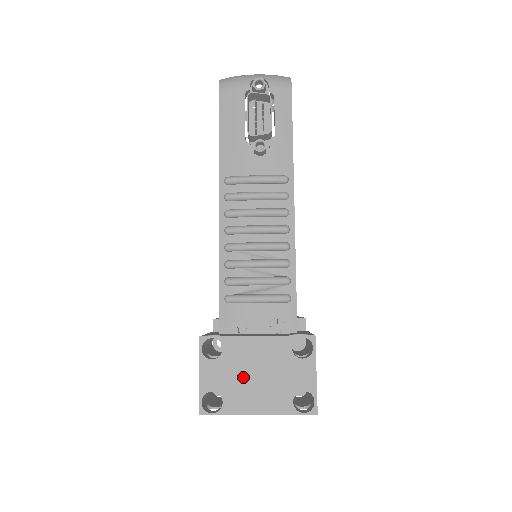
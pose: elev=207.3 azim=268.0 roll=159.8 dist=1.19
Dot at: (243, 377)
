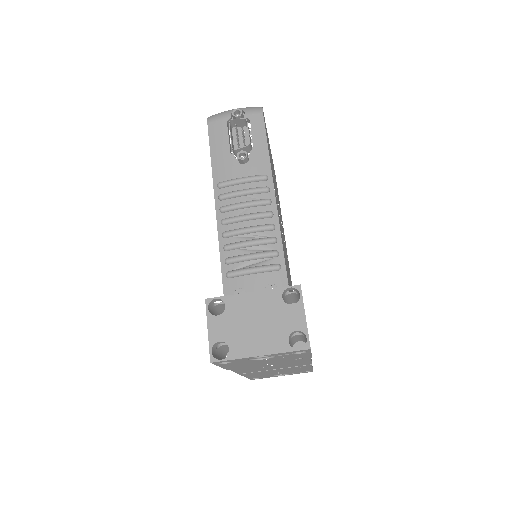
Dot at: (244, 326)
